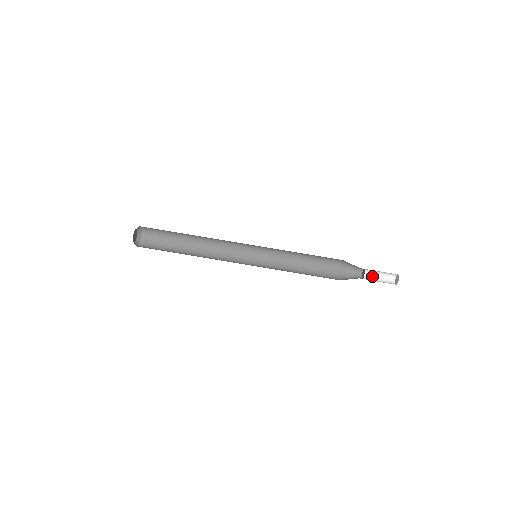
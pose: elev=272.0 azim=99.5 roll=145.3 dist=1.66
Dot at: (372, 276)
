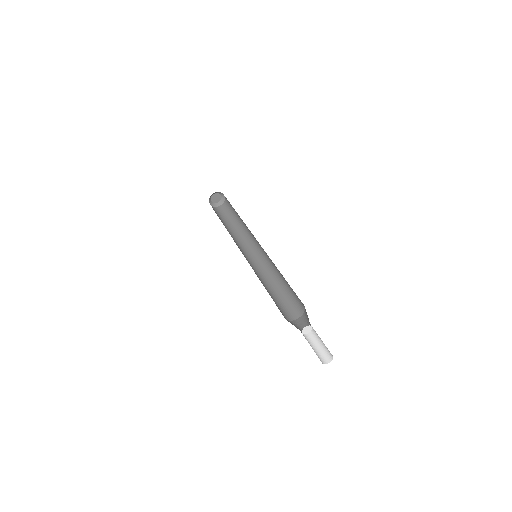
Dot at: (310, 343)
